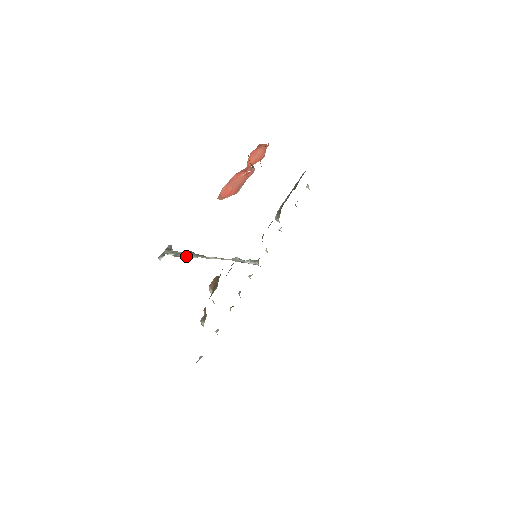
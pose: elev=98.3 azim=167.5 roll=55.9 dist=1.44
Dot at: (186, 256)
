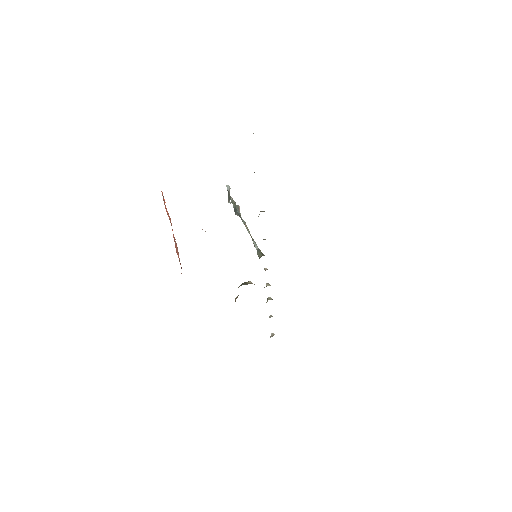
Dot at: (235, 214)
